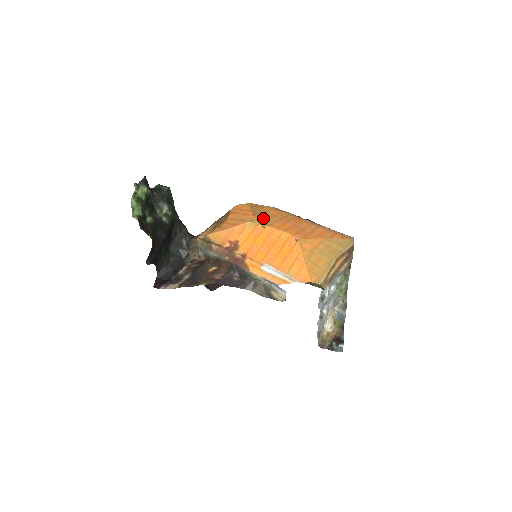
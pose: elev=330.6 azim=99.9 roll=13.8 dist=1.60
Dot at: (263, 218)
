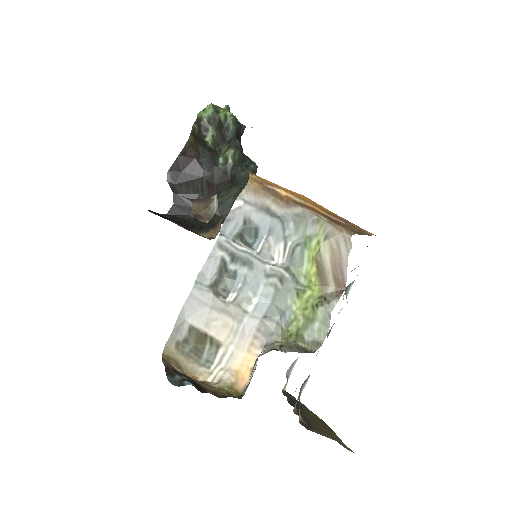
Dot at: occluded
